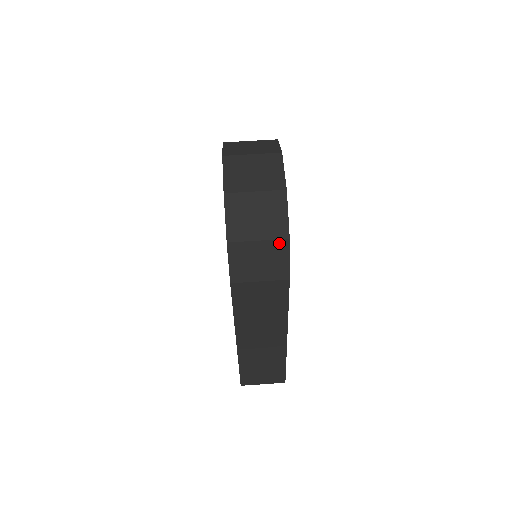
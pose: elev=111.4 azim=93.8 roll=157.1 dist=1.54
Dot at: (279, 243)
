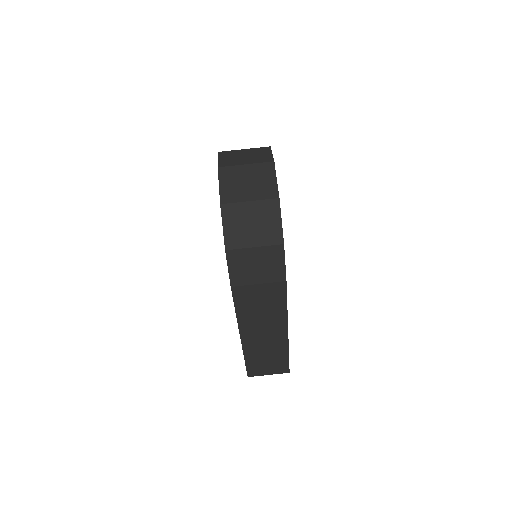
Dot at: (274, 248)
